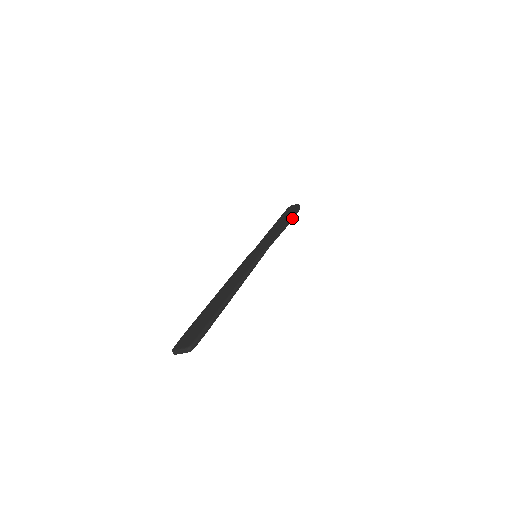
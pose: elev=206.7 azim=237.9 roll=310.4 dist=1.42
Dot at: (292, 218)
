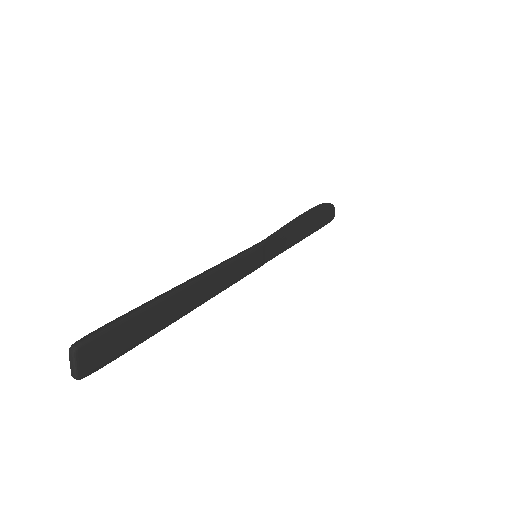
Dot at: (310, 210)
